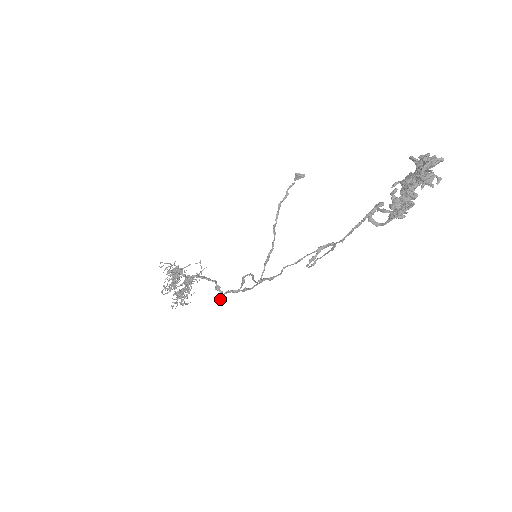
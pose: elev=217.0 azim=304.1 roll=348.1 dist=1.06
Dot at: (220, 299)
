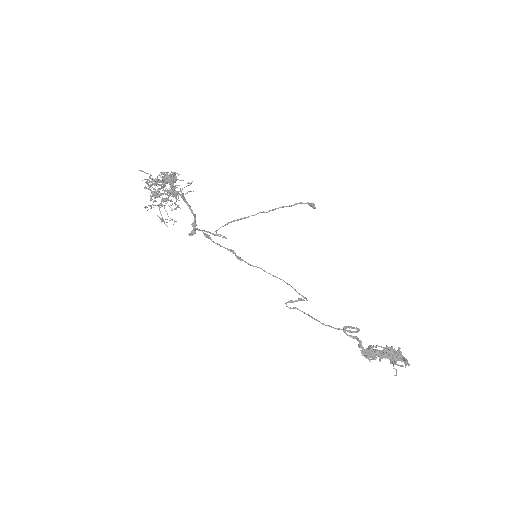
Dot at: occluded
